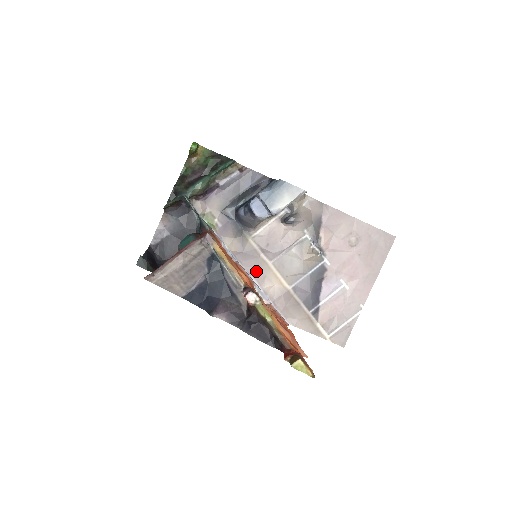
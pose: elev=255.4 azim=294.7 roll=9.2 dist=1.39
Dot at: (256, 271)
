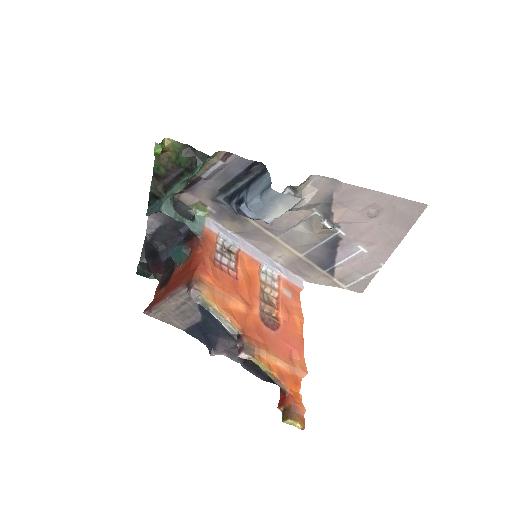
Dot at: (263, 245)
